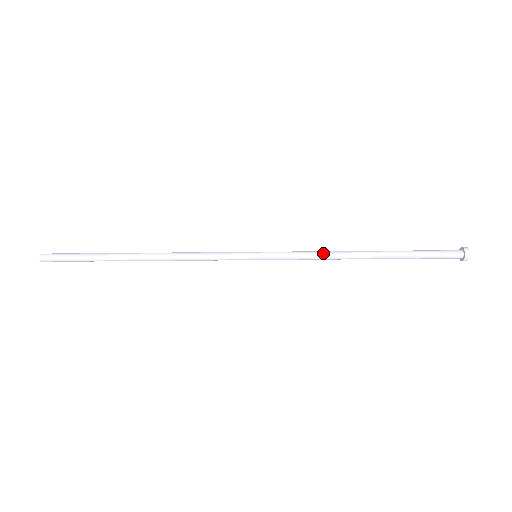
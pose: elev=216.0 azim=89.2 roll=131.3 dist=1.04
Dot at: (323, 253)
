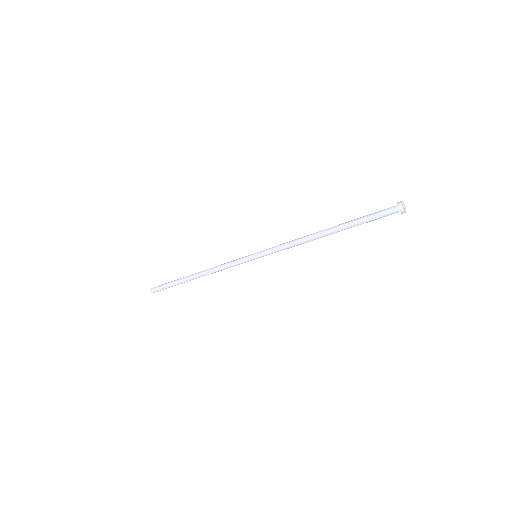
Dot at: (295, 244)
